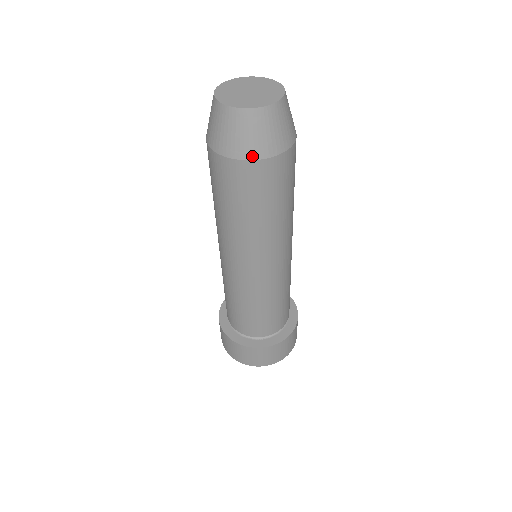
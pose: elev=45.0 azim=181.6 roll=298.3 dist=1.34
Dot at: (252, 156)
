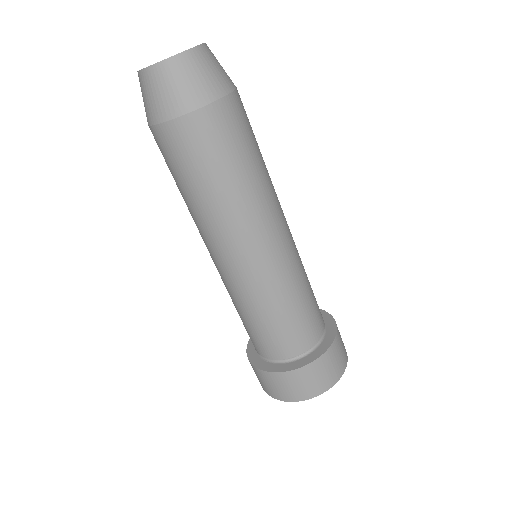
Dot at: (155, 120)
